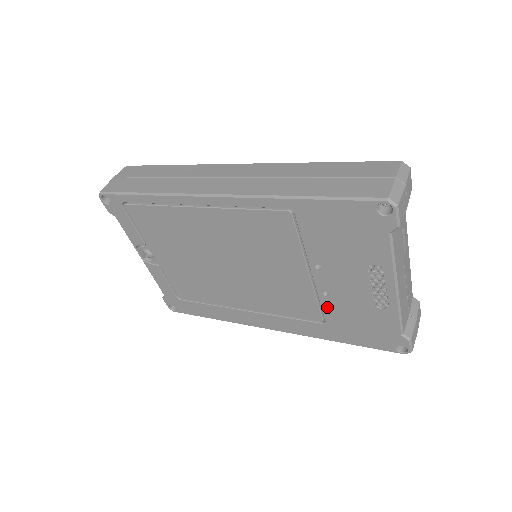
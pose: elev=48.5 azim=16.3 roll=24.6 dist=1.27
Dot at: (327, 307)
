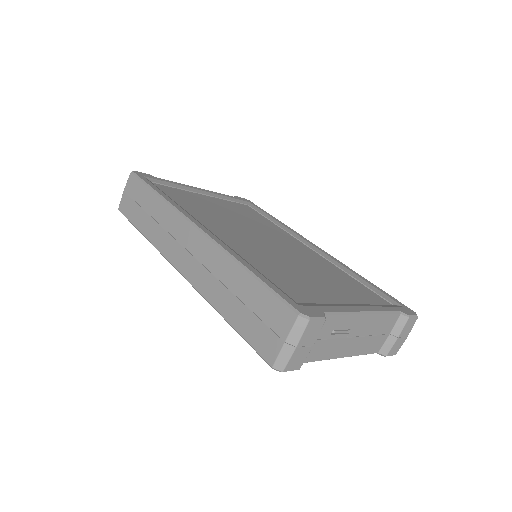
Dot at: occluded
